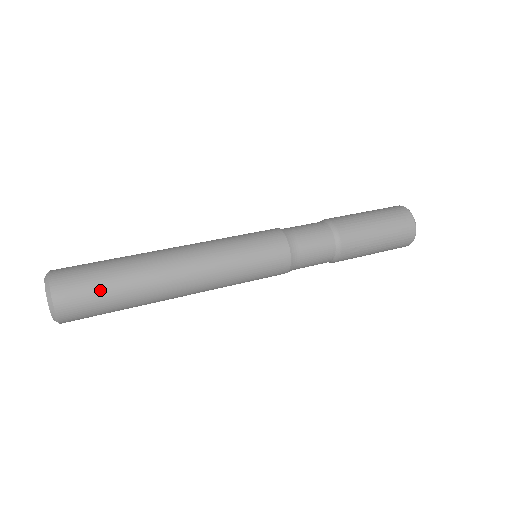
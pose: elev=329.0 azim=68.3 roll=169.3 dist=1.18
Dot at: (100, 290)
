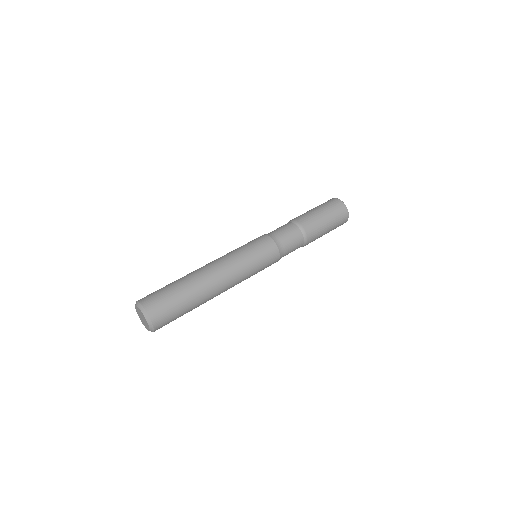
Dot at: (179, 315)
